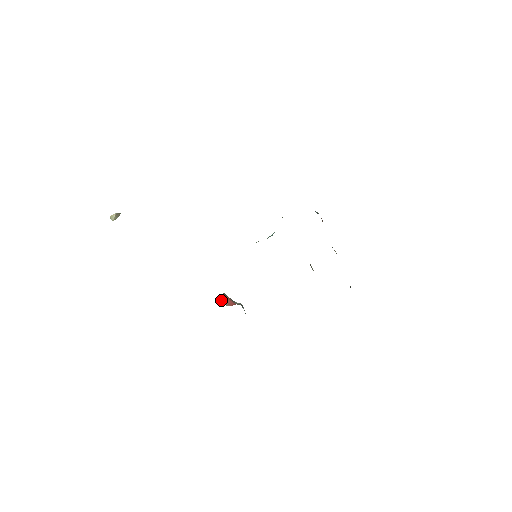
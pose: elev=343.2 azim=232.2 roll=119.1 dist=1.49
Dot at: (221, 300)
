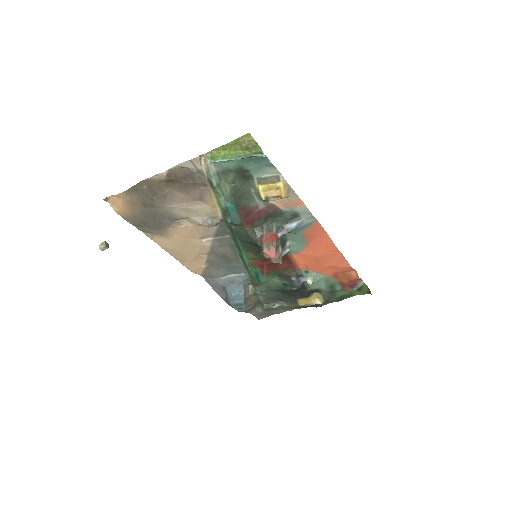
Dot at: (264, 248)
